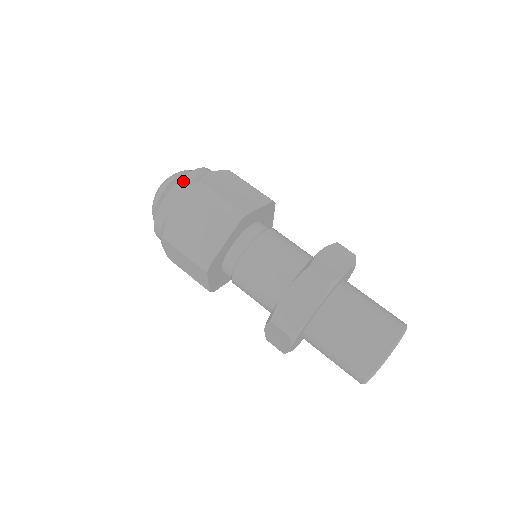
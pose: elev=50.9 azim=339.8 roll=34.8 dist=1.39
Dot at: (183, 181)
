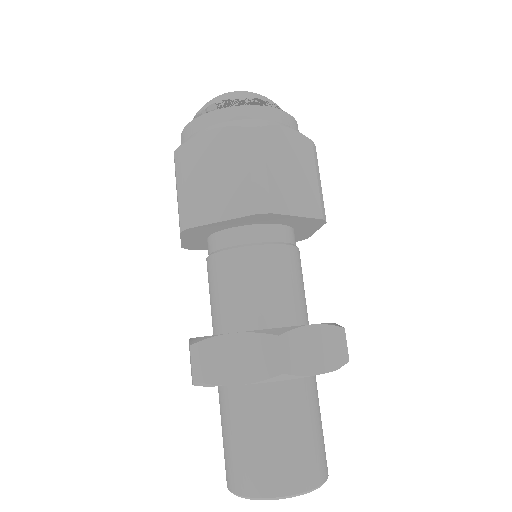
Dot at: (189, 128)
